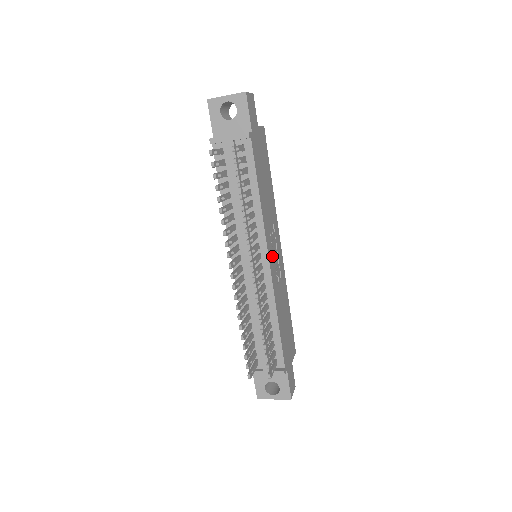
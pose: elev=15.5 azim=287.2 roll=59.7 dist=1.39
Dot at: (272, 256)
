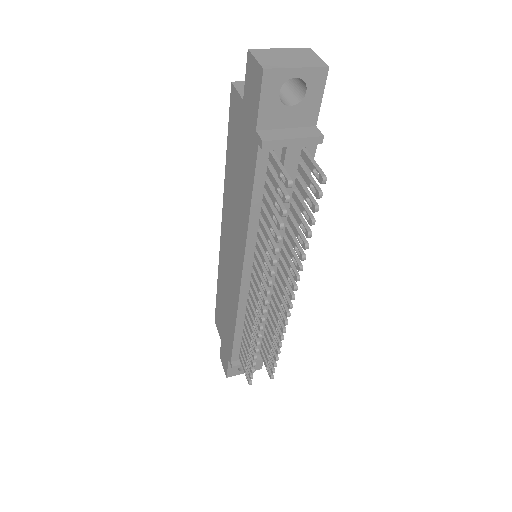
Dot at: occluded
